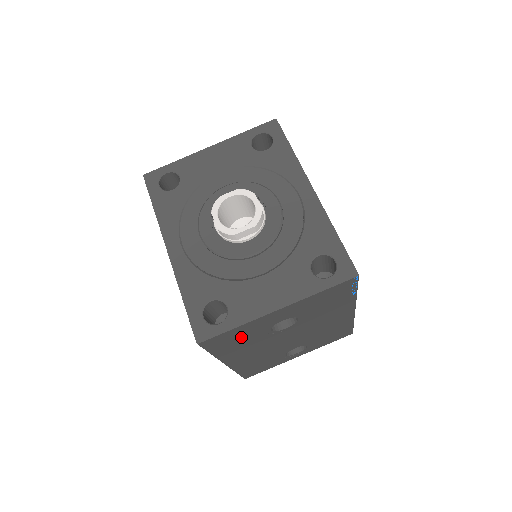
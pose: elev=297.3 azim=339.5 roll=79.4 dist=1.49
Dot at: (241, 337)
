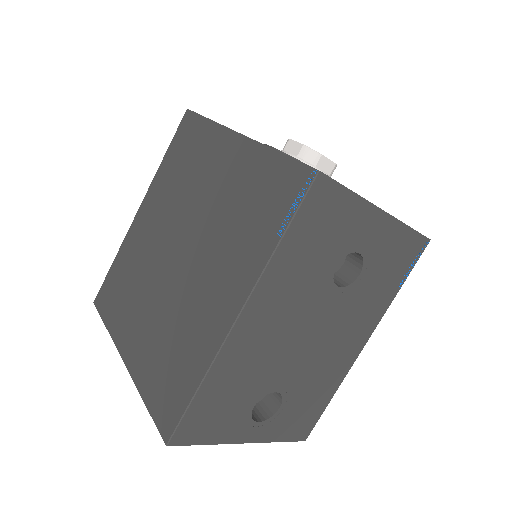
Dot at: (326, 234)
